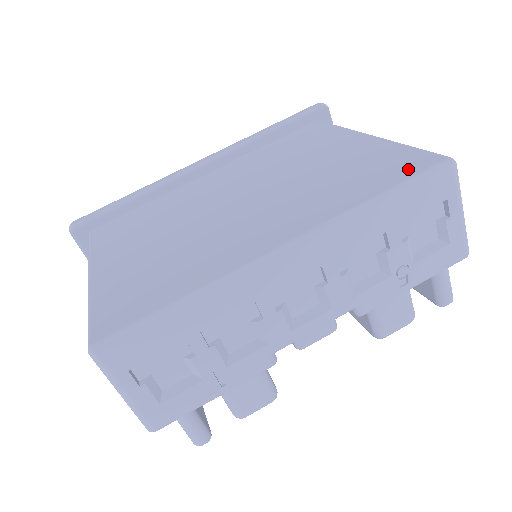
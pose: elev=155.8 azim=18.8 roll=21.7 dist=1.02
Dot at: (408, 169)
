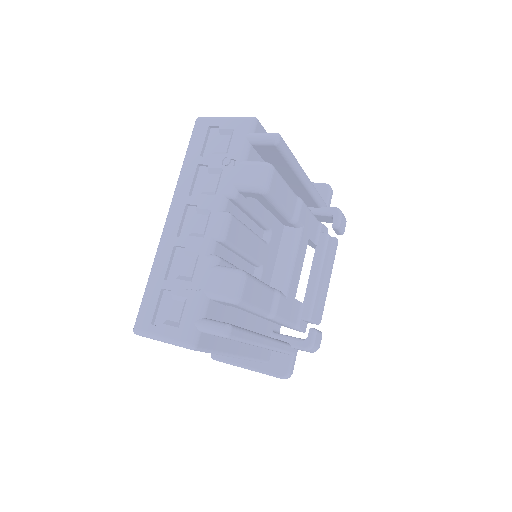
Dot at: occluded
